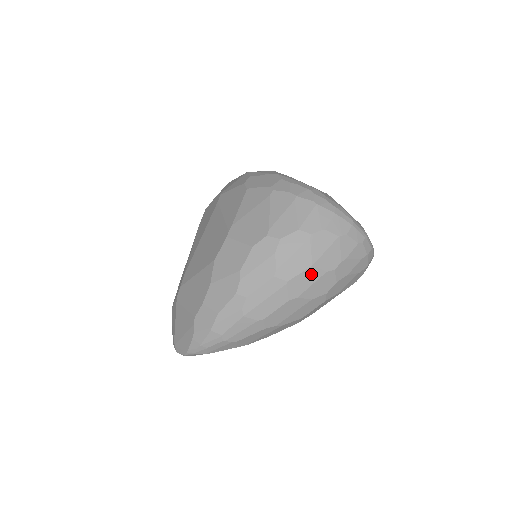
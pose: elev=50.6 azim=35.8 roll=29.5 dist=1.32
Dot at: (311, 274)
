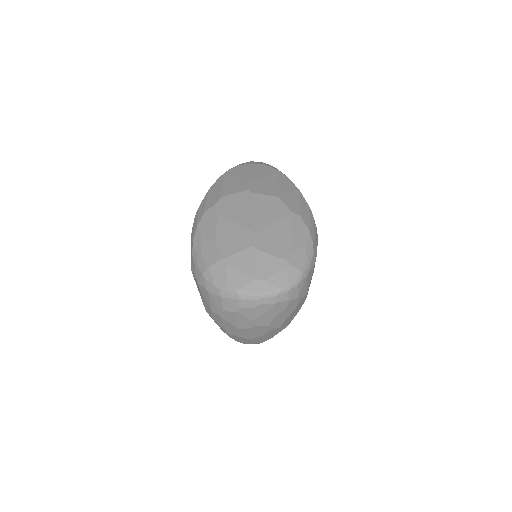
Dot at: (244, 331)
